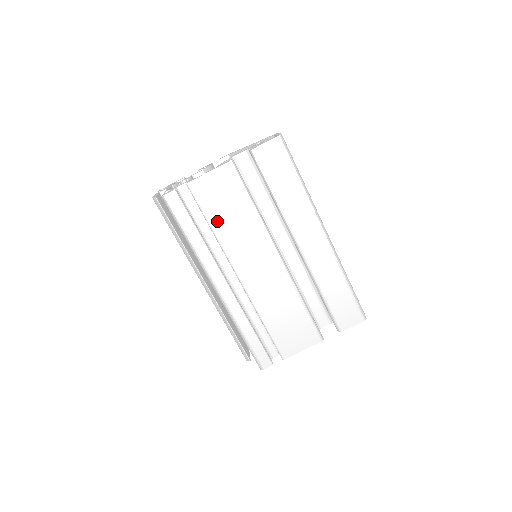
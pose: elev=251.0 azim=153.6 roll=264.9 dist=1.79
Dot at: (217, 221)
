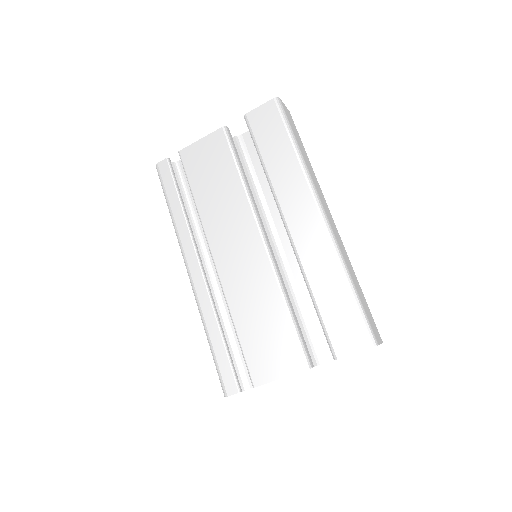
Dot at: (201, 192)
